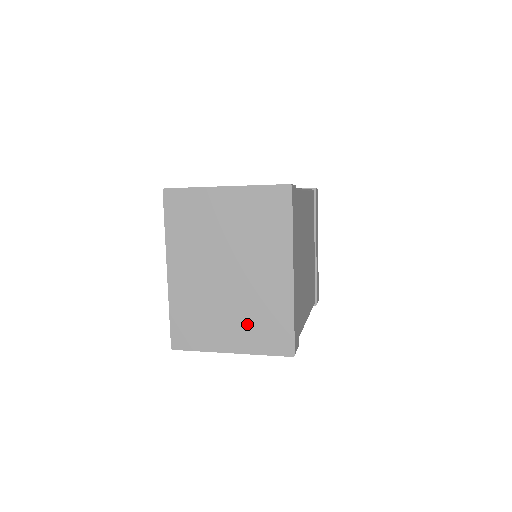
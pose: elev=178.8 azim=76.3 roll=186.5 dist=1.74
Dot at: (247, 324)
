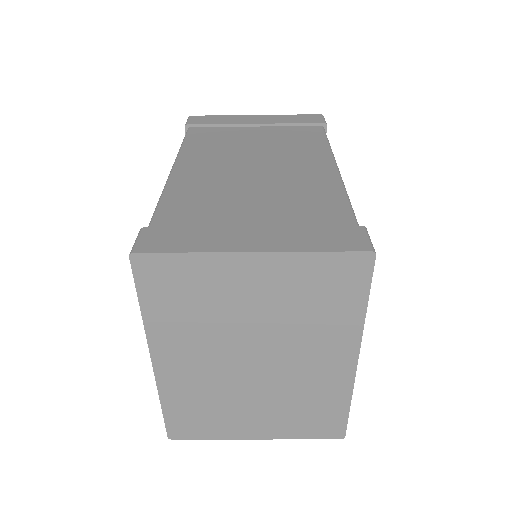
Dot at: (281, 413)
